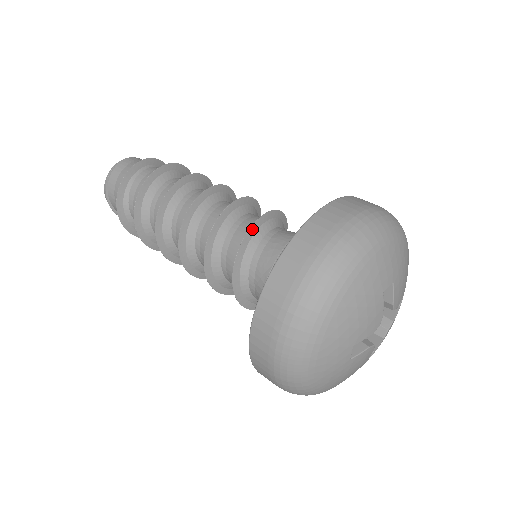
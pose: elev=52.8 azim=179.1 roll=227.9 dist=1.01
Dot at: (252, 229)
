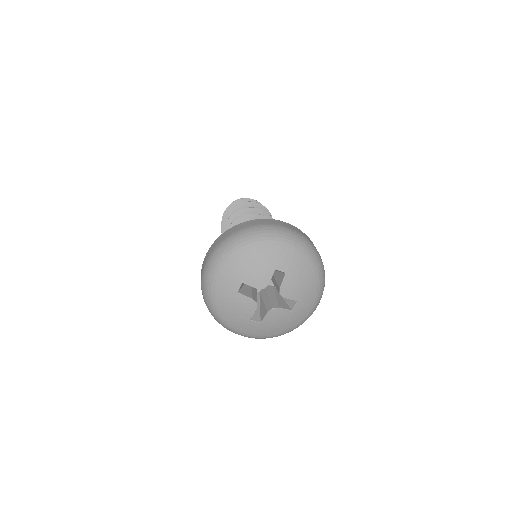
Dot at: occluded
